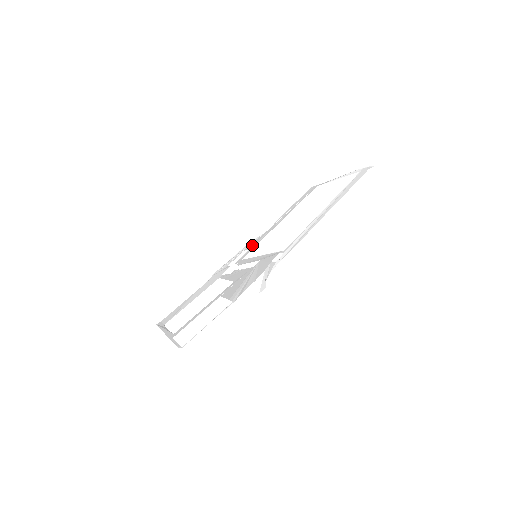
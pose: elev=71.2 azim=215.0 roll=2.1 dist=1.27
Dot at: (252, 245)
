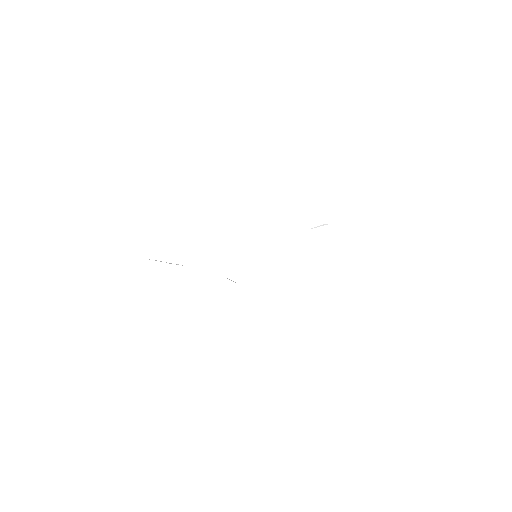
Dot at: occluded
